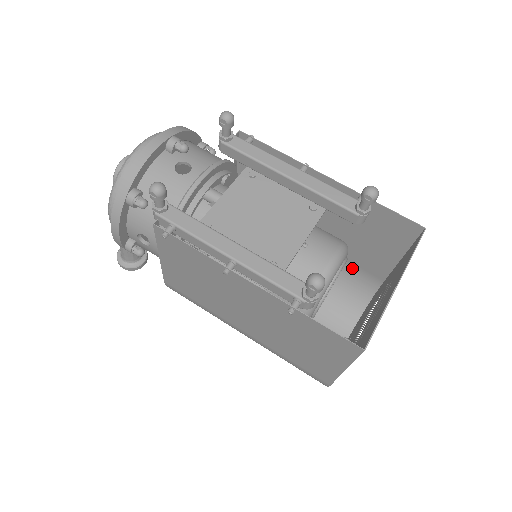
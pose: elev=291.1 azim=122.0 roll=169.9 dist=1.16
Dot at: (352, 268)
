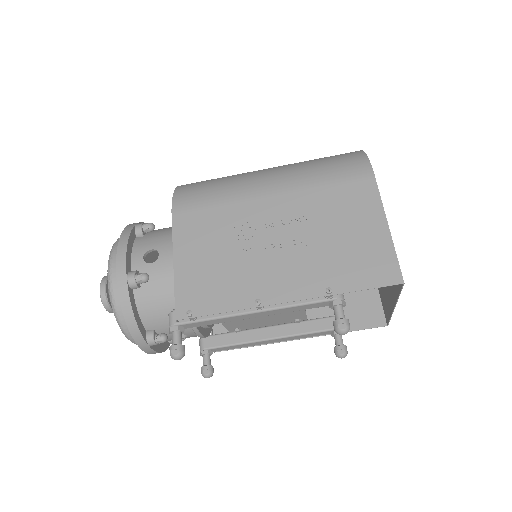
Dot at: (333, 179)
